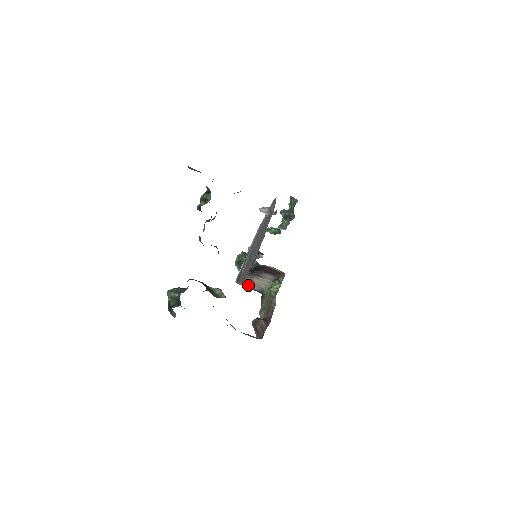
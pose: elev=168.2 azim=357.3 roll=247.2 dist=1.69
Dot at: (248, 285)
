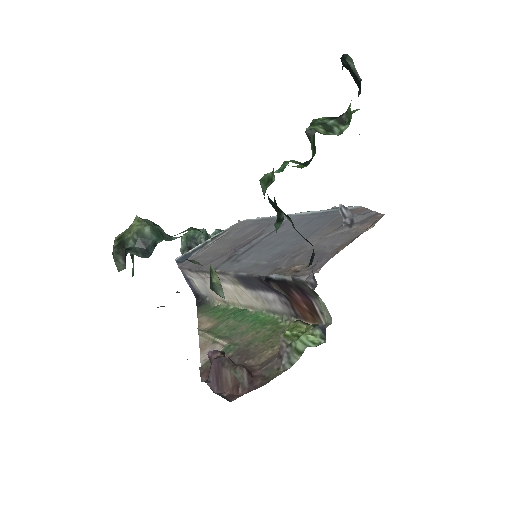
Dot at: (192, 277)
